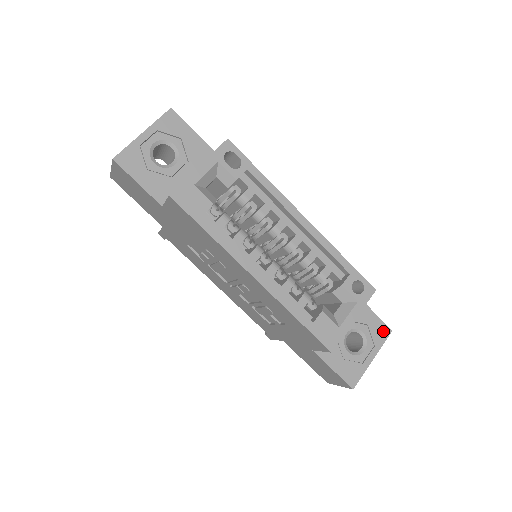
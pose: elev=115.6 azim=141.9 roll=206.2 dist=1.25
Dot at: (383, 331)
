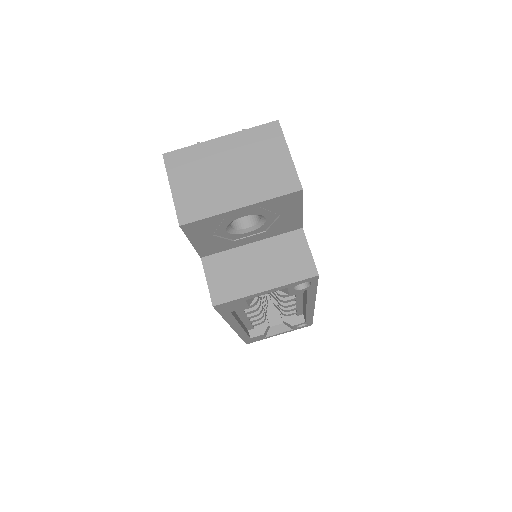
Dot at: occluded
